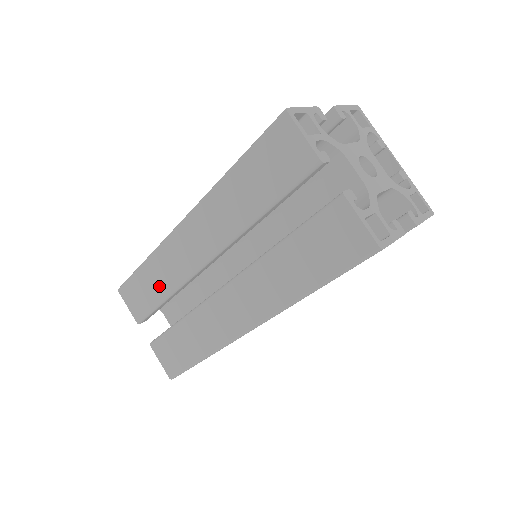
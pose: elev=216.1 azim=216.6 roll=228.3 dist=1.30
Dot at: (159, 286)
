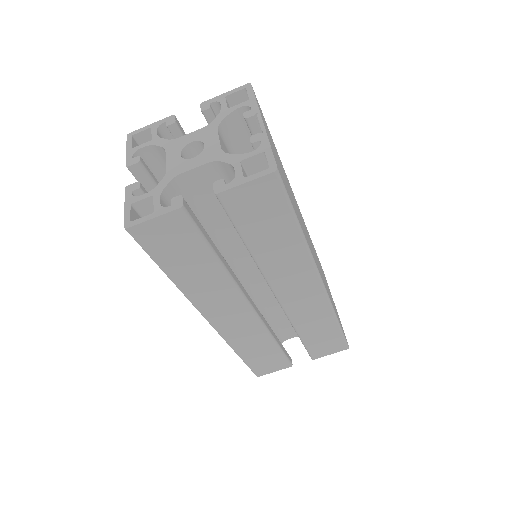
Dot at: occluded
